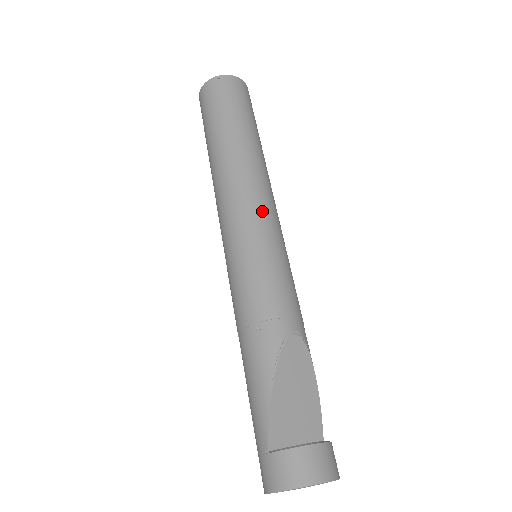
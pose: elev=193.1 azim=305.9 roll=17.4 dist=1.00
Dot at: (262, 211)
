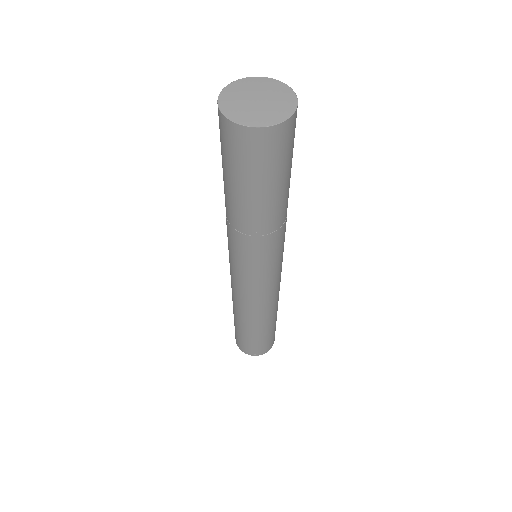
Dot at: occluded
